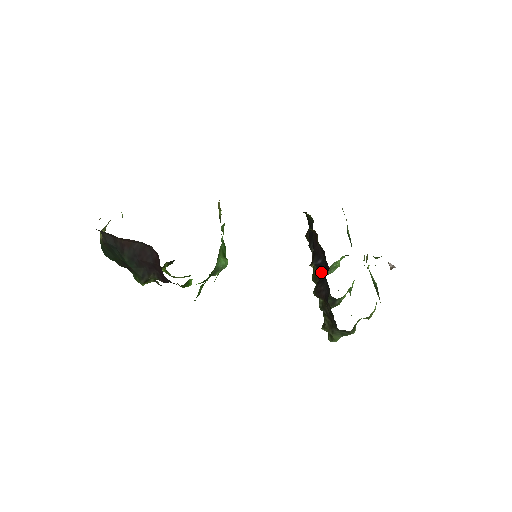
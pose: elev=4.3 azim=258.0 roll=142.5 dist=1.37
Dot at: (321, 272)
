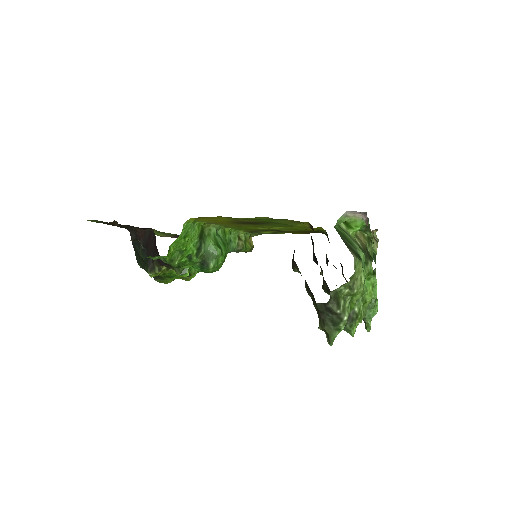
Dot at: occluded
